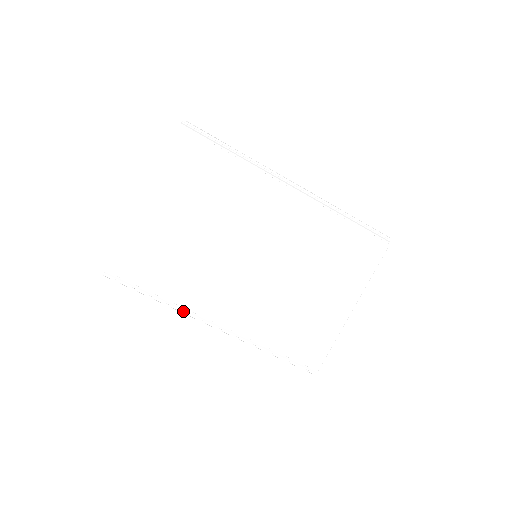
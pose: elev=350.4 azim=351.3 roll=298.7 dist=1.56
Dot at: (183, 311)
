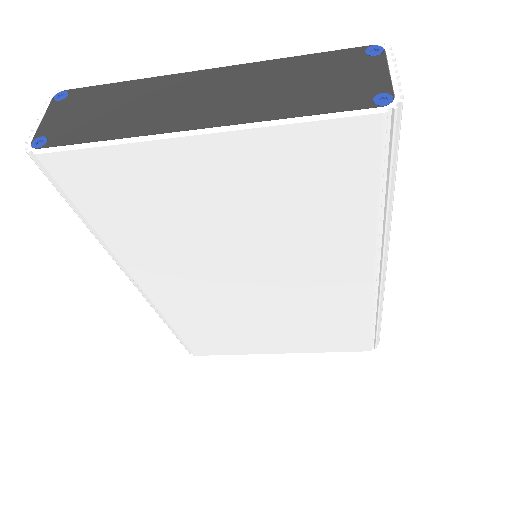
Dot at: (110, 255)
